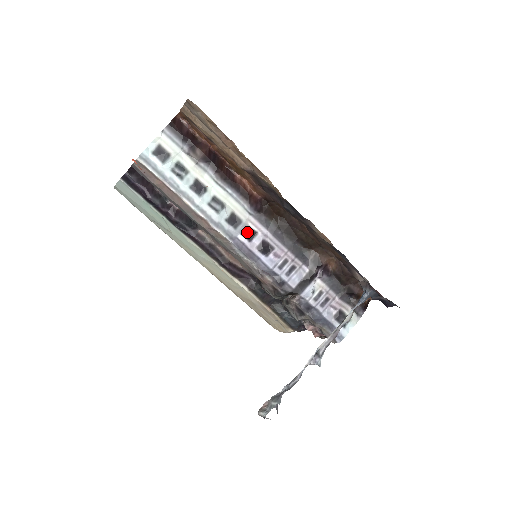
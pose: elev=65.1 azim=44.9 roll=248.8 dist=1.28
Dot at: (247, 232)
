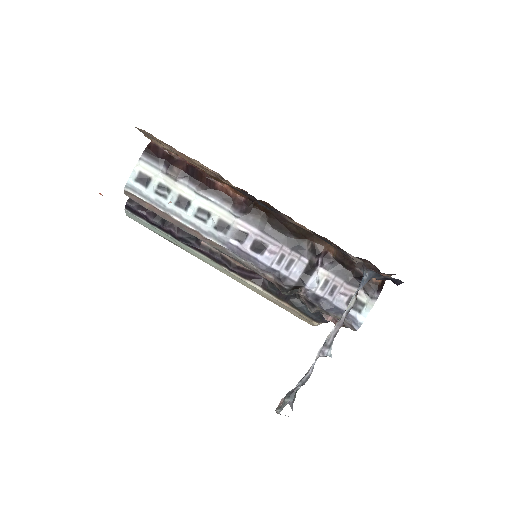
Dot at: (237, 235)
